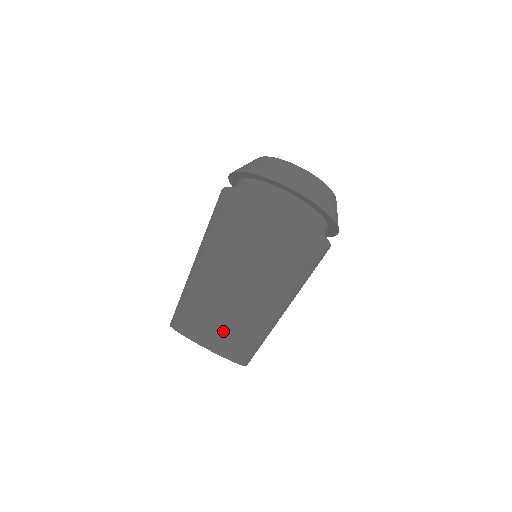
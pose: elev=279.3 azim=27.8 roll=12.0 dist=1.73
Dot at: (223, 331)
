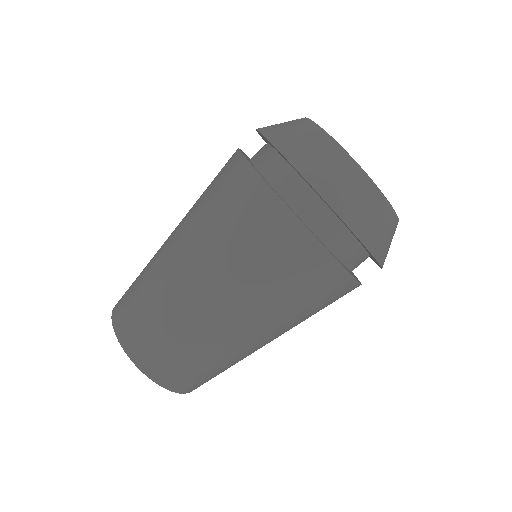
Dot at: (166, 357)
